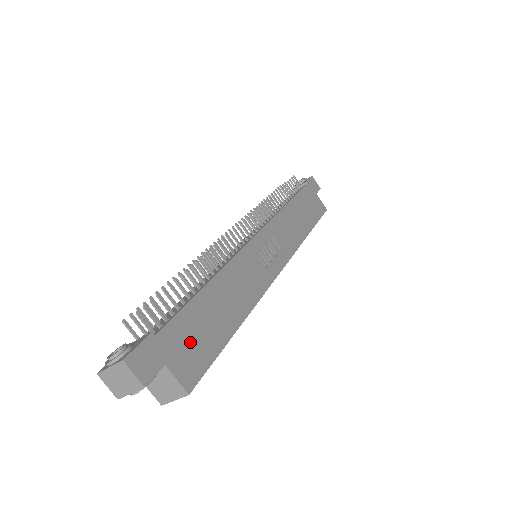
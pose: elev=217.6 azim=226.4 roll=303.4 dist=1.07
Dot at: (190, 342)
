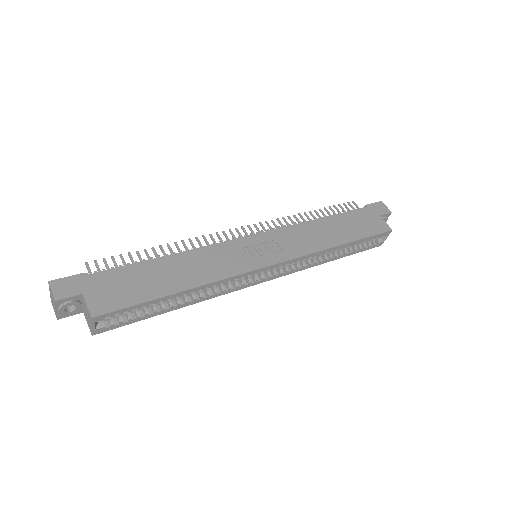
Dot at: (117, 287)
